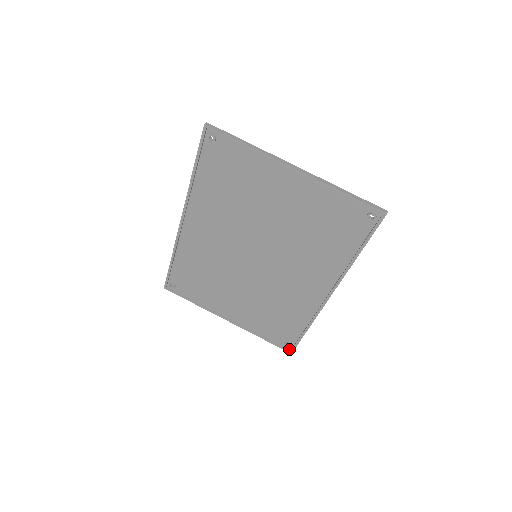
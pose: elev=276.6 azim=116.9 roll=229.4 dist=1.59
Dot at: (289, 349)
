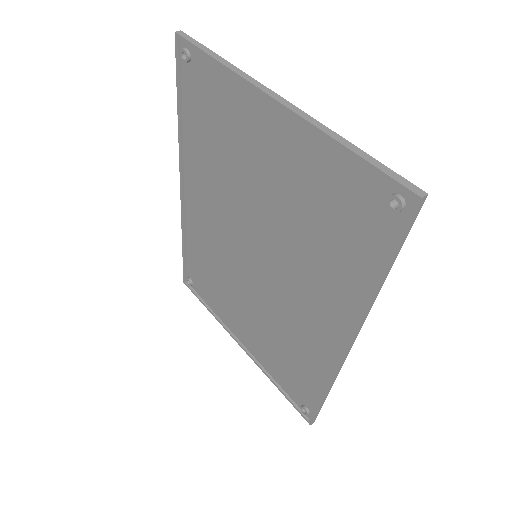
Dot at: (308, 417)
